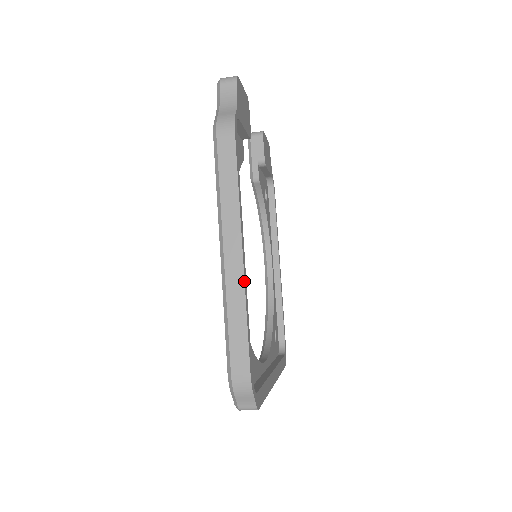
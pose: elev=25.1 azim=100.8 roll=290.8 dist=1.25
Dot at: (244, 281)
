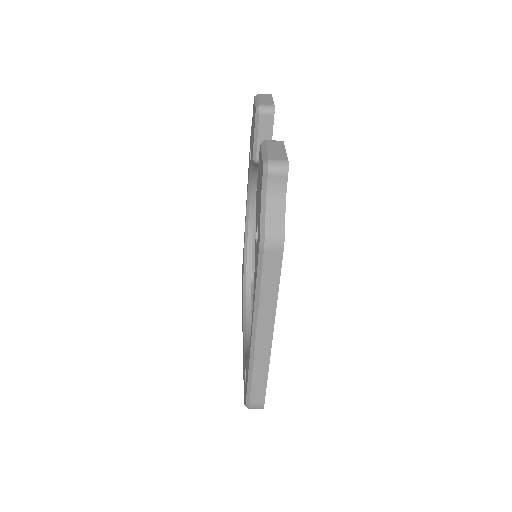
Dot at: occluded
